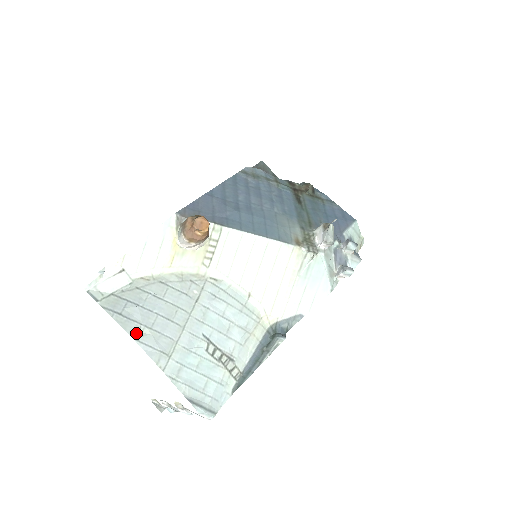
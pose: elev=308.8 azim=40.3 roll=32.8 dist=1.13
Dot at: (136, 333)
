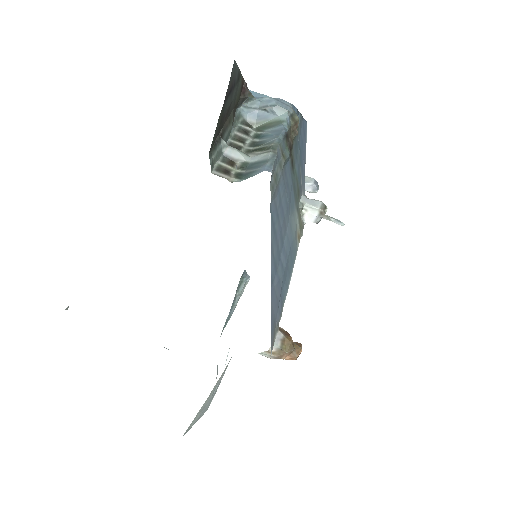
Dot at: occluded
